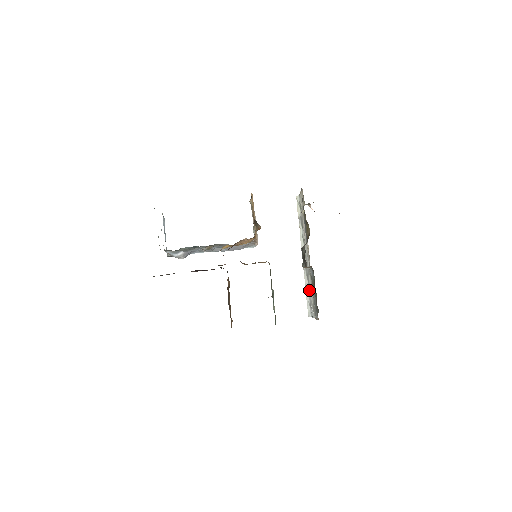
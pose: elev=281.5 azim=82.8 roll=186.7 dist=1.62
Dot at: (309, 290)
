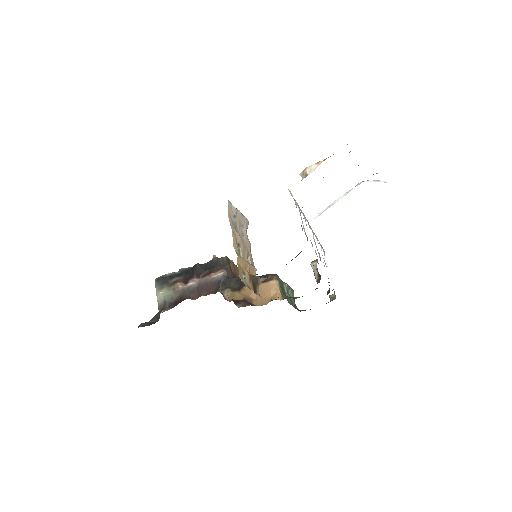
Dot at: occluded
